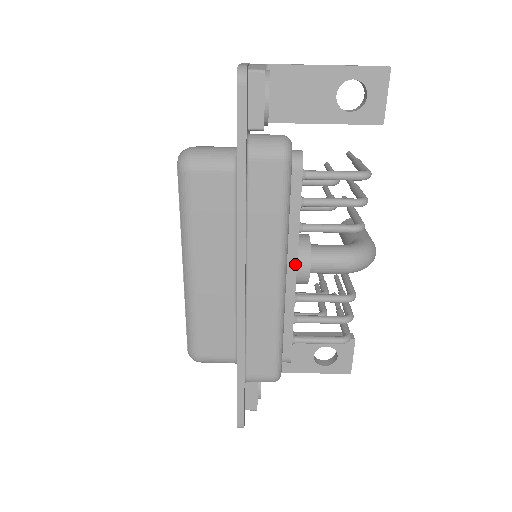
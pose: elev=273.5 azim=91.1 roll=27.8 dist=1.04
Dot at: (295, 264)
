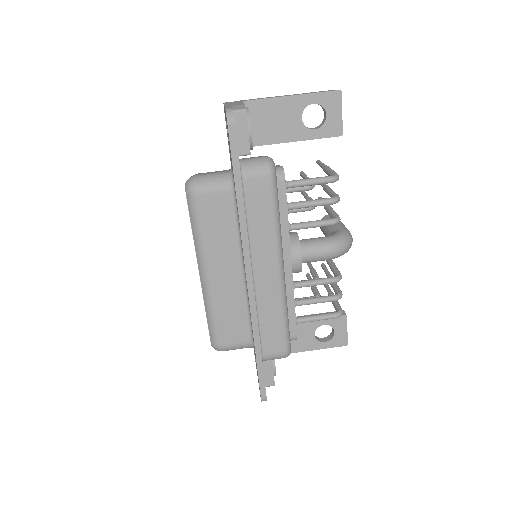
Dot at: (289, 257)
